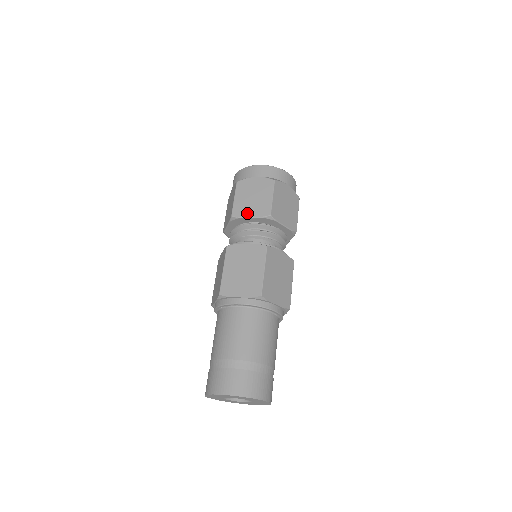
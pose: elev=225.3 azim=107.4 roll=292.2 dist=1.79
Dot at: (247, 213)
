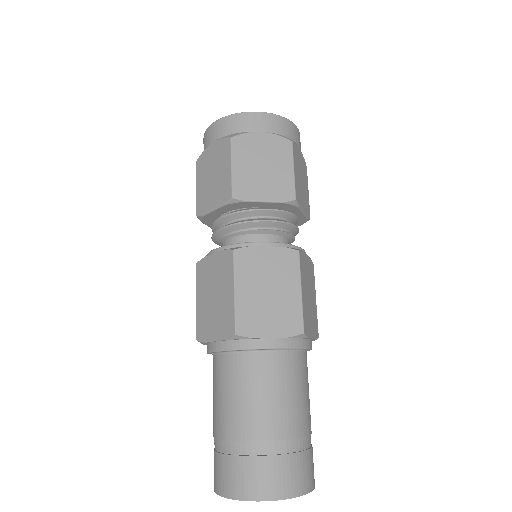
Dot at: (209, 205)
